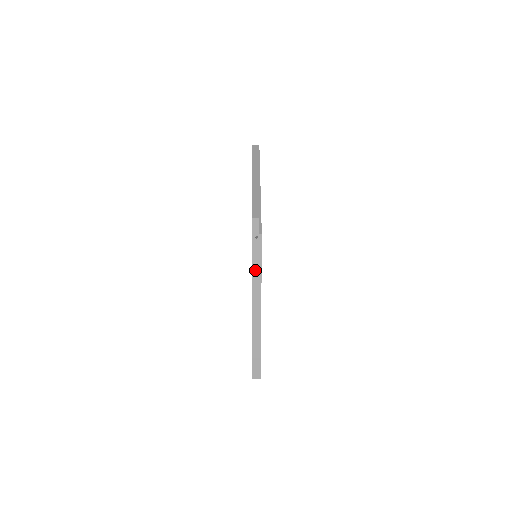
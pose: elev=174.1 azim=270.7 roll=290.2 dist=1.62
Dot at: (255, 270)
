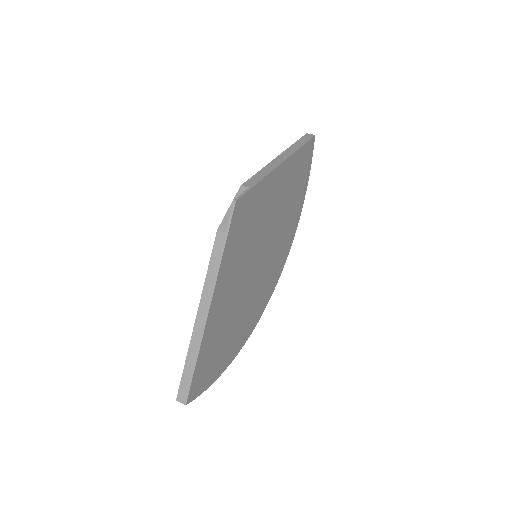
Dot at: (216, 248)
